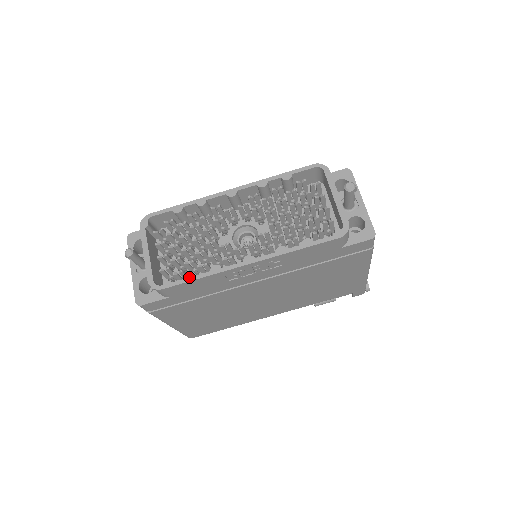
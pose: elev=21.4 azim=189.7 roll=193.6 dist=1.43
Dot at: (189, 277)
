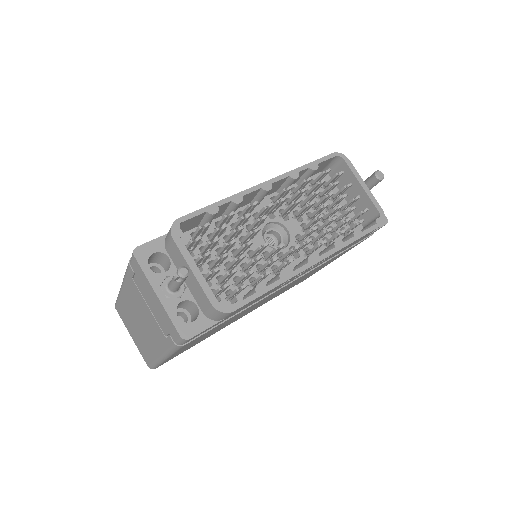
Dot at: (260, 290)
